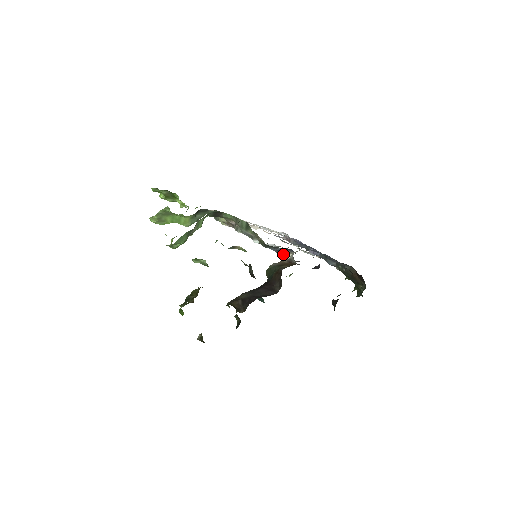
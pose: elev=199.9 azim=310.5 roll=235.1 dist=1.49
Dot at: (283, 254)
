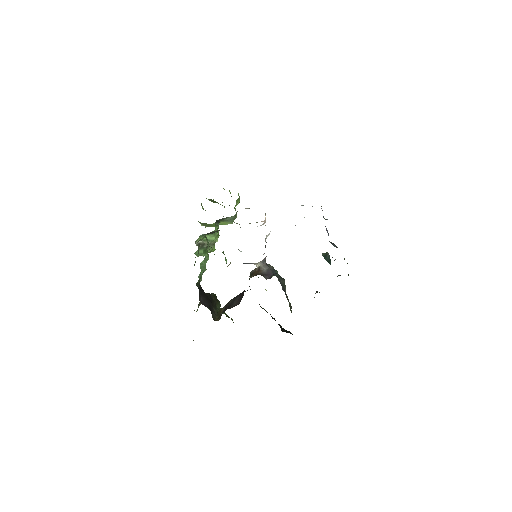
Dot at: occluded
